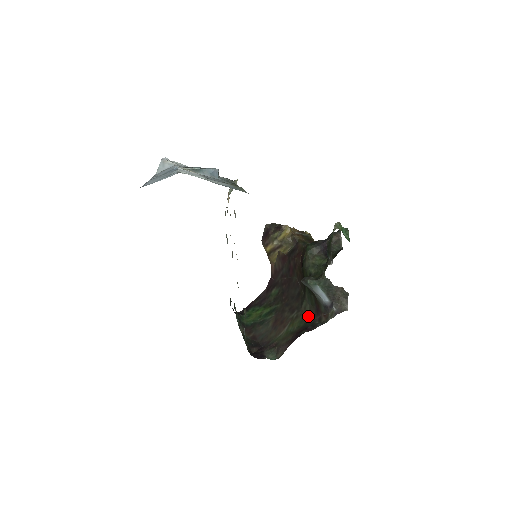
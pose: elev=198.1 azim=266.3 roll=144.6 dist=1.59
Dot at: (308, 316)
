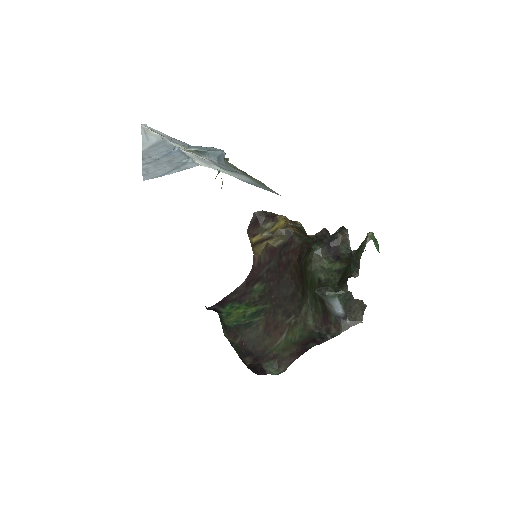
Dot at: (311, 324)
